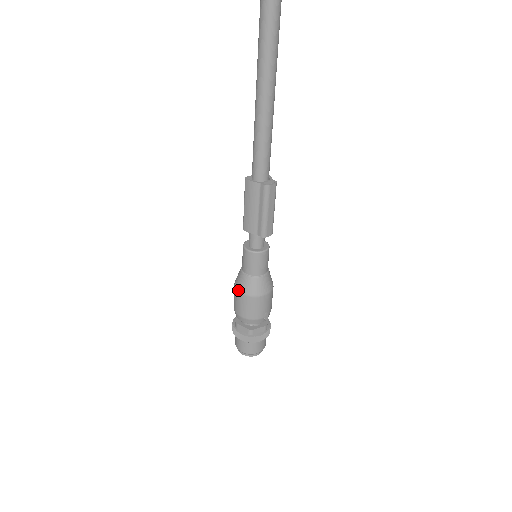
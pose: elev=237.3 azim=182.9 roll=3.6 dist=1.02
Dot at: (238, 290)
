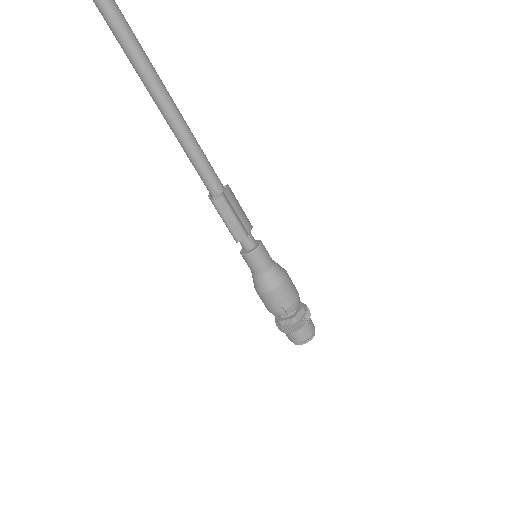
Dot at: (254, 286)
